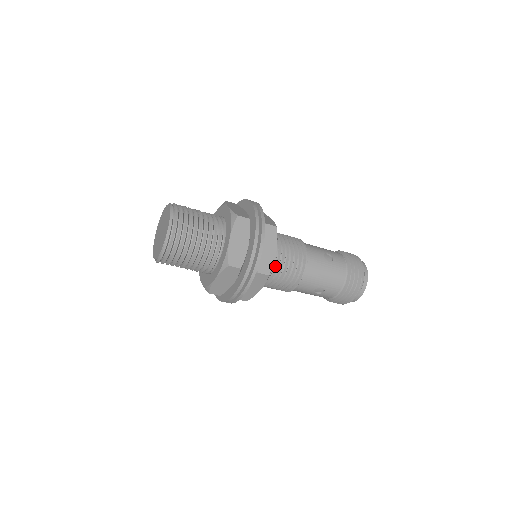
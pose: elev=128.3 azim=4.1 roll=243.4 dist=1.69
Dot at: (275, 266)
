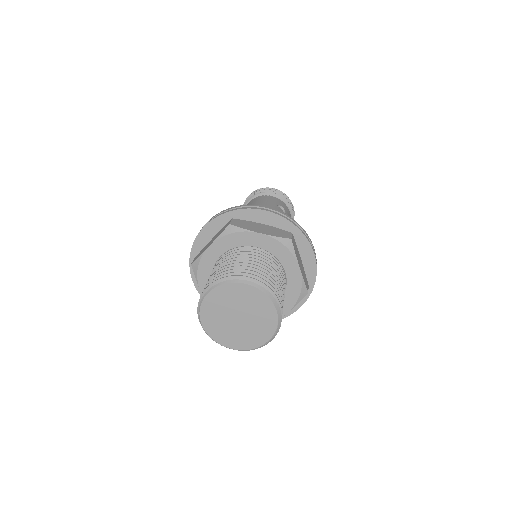
Dot at: occluded
